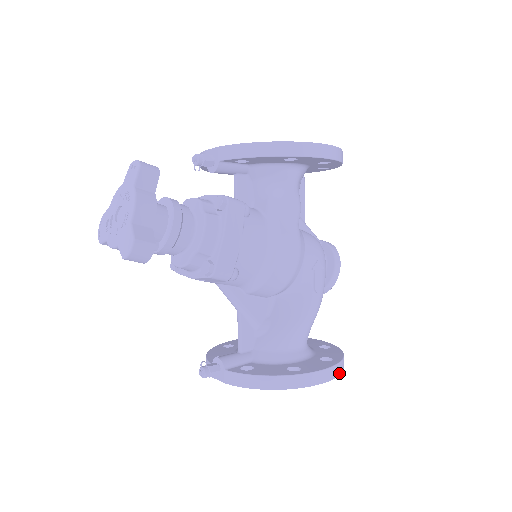
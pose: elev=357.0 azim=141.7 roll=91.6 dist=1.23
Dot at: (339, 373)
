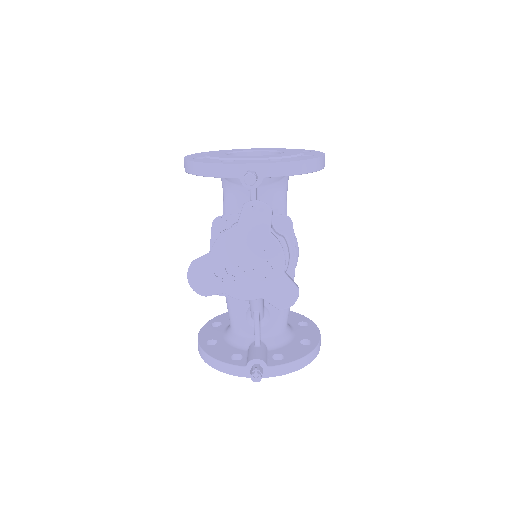
Dot at: occluded
